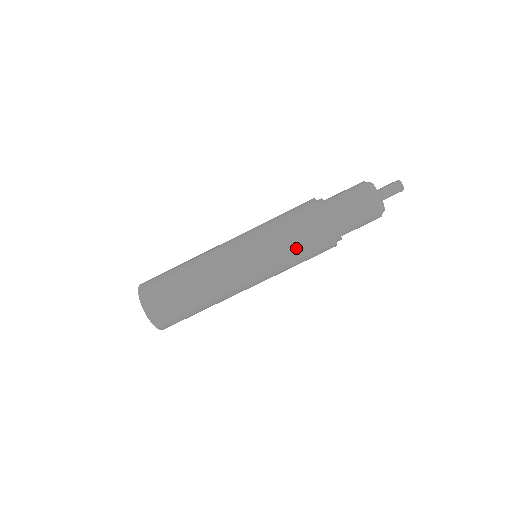
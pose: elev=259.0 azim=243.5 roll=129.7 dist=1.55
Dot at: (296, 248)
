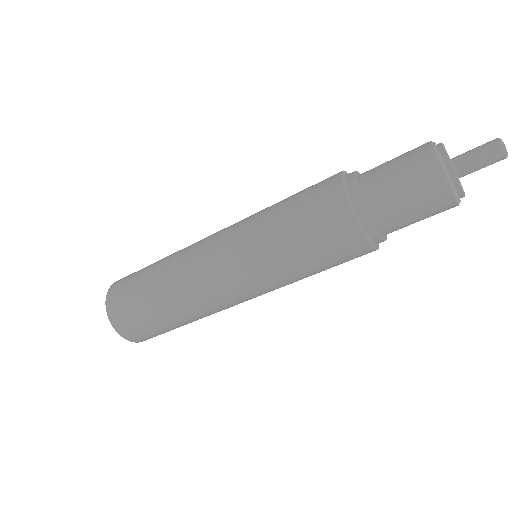
Dot at: (297, 245)
